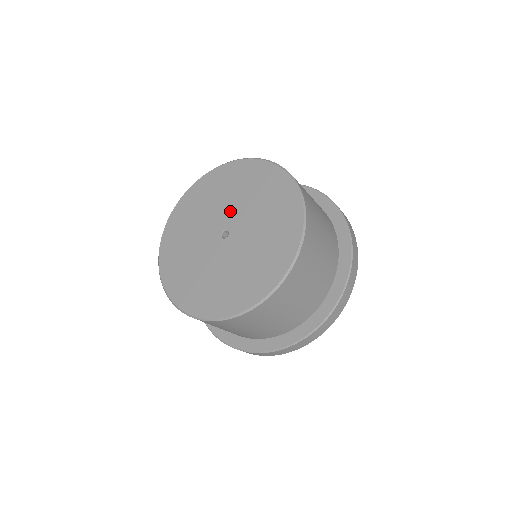
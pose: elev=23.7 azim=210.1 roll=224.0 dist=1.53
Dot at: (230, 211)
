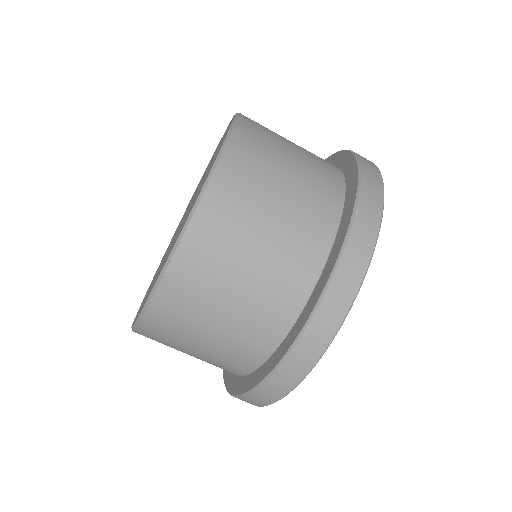
Dot at: occluded
